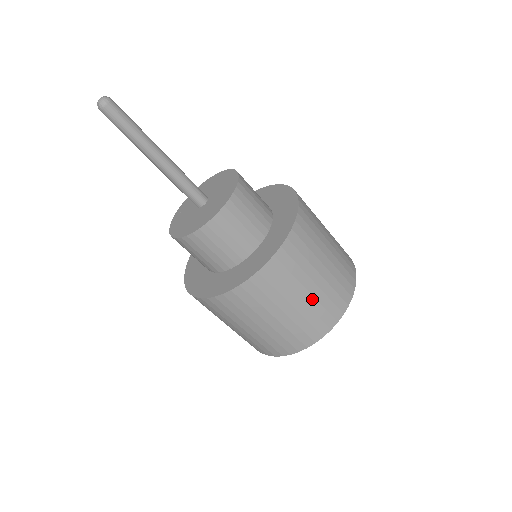
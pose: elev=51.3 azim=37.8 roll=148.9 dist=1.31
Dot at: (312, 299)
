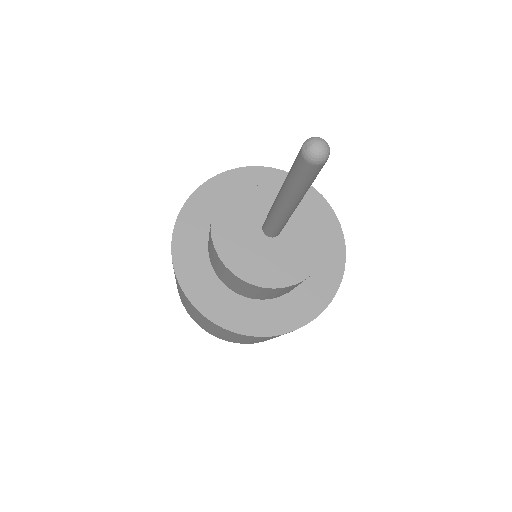
Dot at: (216, 332)
